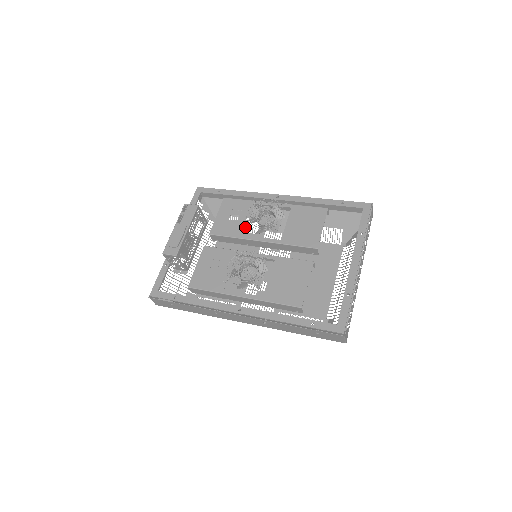
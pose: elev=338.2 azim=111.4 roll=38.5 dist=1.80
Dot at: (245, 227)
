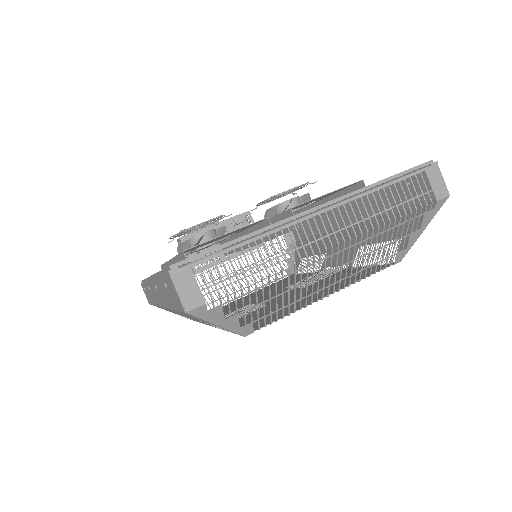
Dot at: occluded
